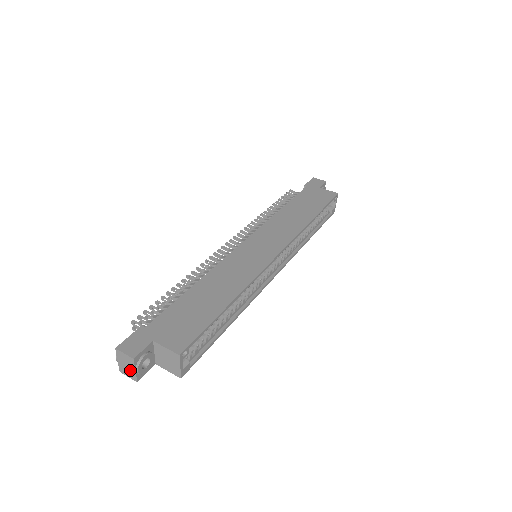
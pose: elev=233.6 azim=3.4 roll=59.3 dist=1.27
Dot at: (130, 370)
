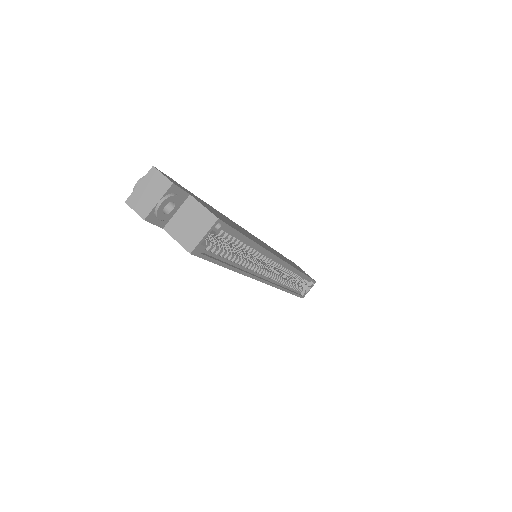
Dot at: (149, 200)
